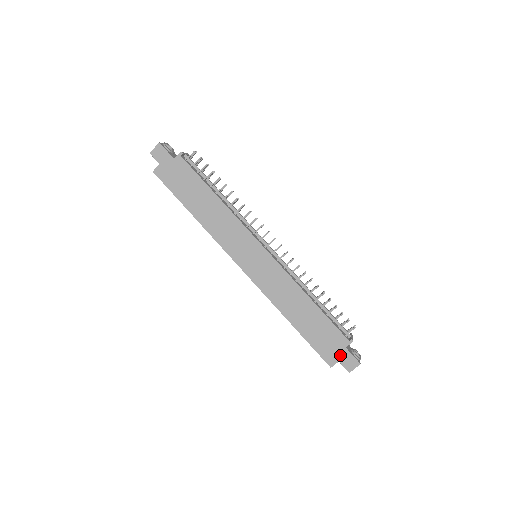
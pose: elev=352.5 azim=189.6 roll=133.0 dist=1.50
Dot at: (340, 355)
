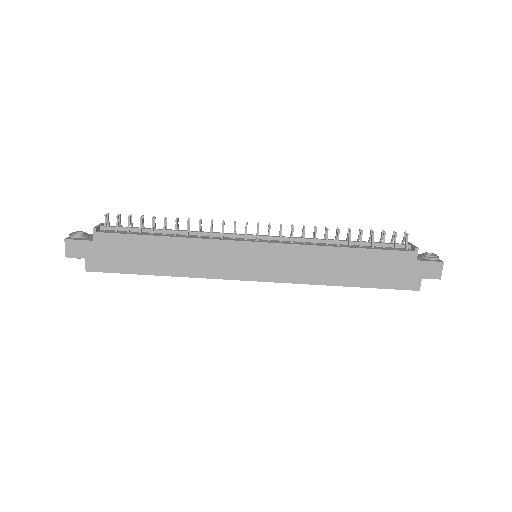
Dot at: (418, 272)
